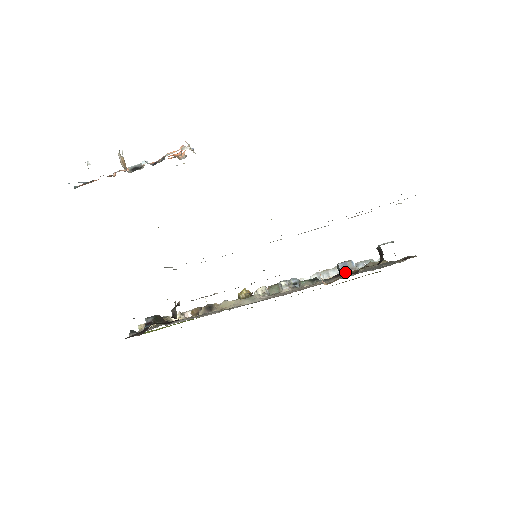
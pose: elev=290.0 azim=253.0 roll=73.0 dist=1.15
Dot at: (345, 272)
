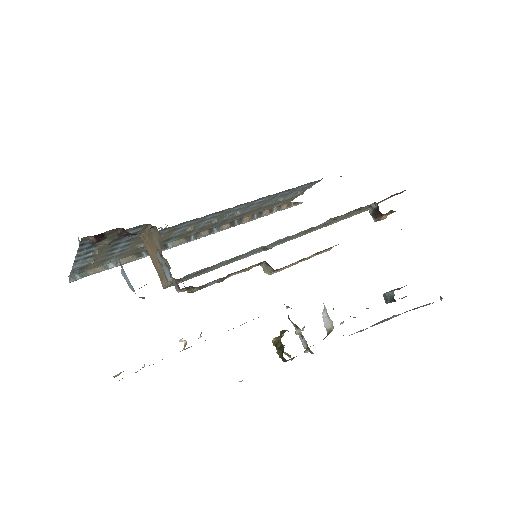
Dot at: occluded
